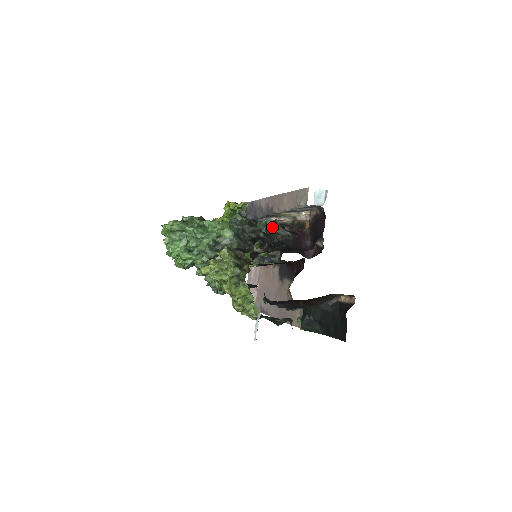
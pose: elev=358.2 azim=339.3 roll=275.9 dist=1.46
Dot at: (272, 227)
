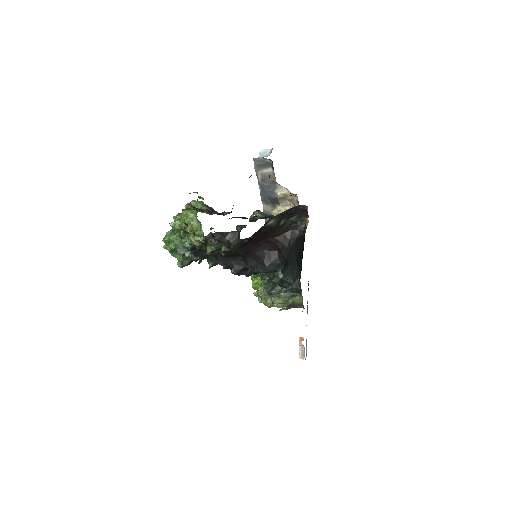
Dot at: occluded
